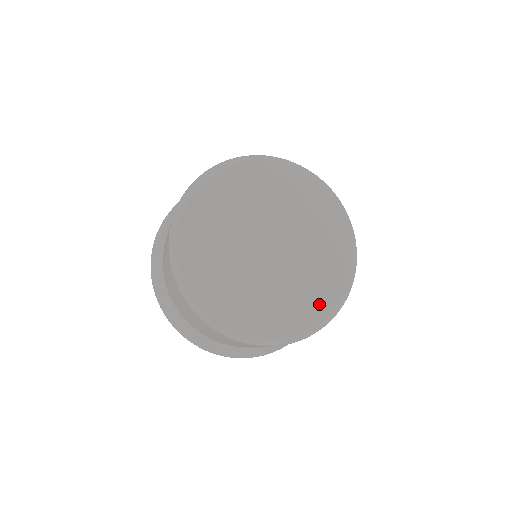
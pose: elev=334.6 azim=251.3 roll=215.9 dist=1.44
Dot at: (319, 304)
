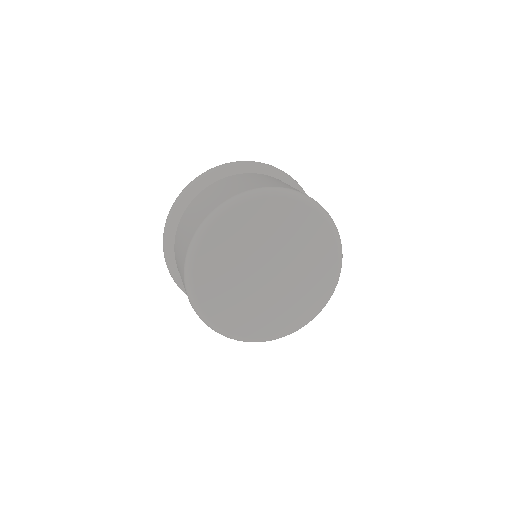
Dot at: (310, 307)
